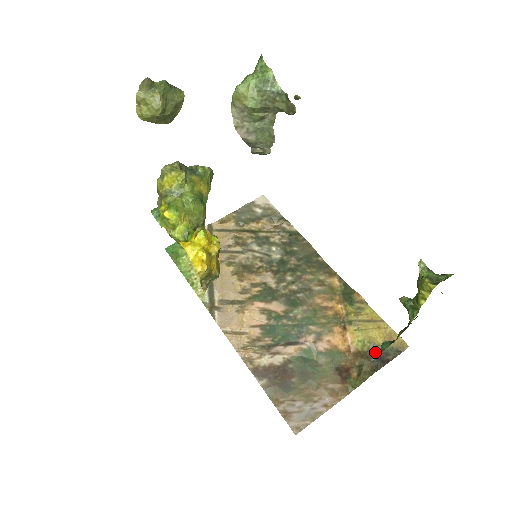
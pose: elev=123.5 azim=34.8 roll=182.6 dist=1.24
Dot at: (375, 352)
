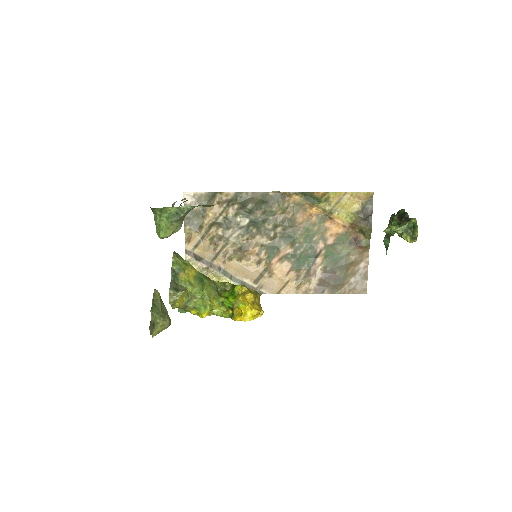
Dot at: (361, 216)
